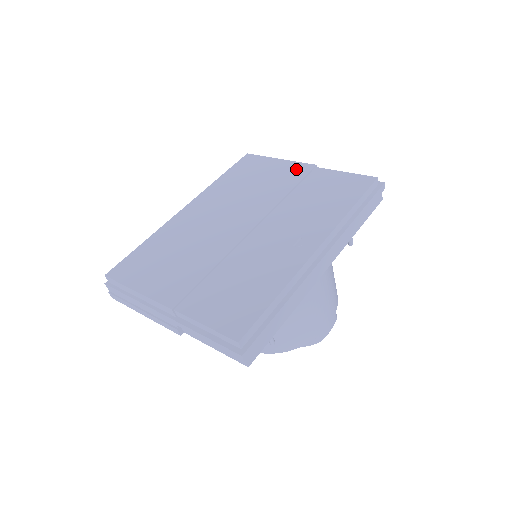
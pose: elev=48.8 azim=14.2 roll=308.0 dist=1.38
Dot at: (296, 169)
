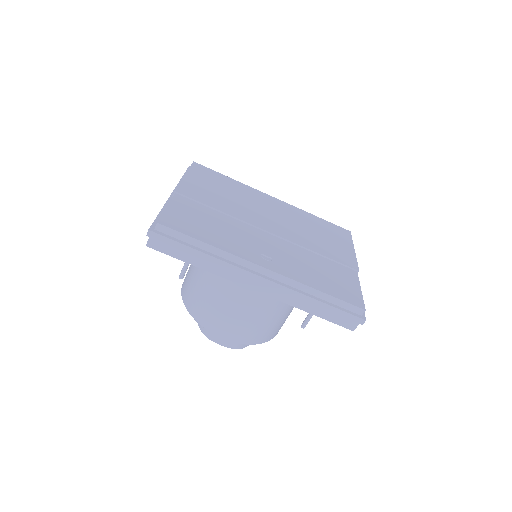
Dot at: (347, 258)
